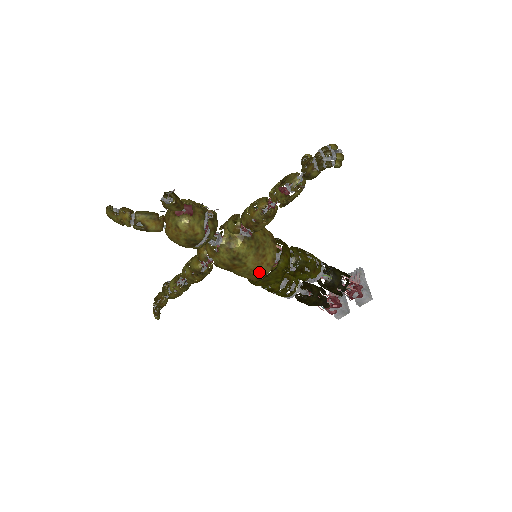
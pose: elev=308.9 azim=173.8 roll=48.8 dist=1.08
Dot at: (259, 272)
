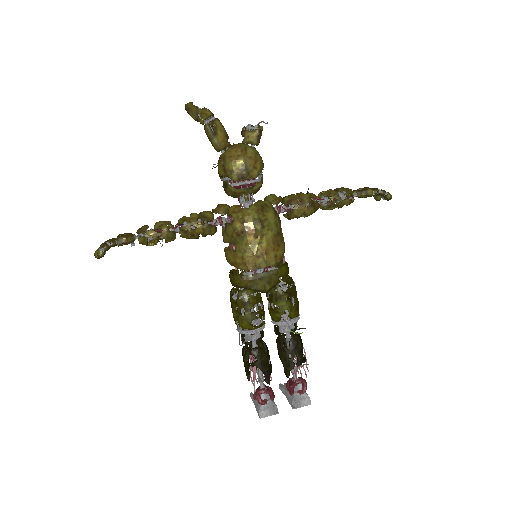
Dot at: (265, 257)
